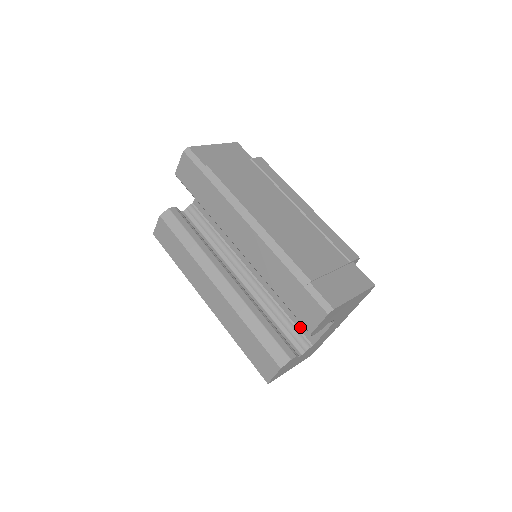
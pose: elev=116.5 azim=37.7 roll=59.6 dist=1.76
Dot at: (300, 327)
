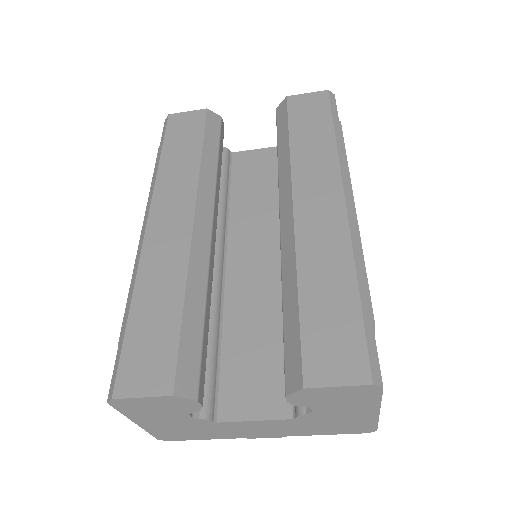
Dot at: (224, 381)
